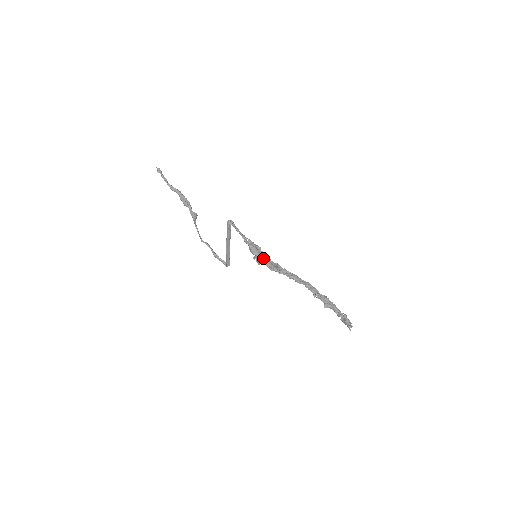
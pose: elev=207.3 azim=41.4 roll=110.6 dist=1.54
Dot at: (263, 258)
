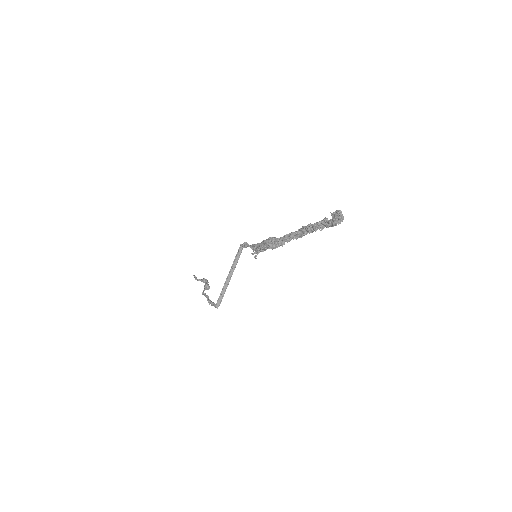
Dot at: occluded
